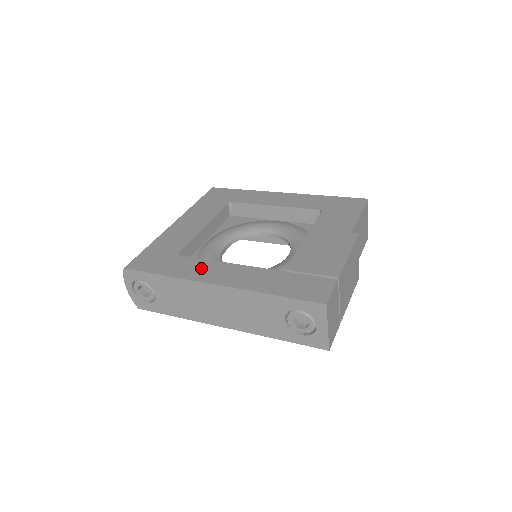
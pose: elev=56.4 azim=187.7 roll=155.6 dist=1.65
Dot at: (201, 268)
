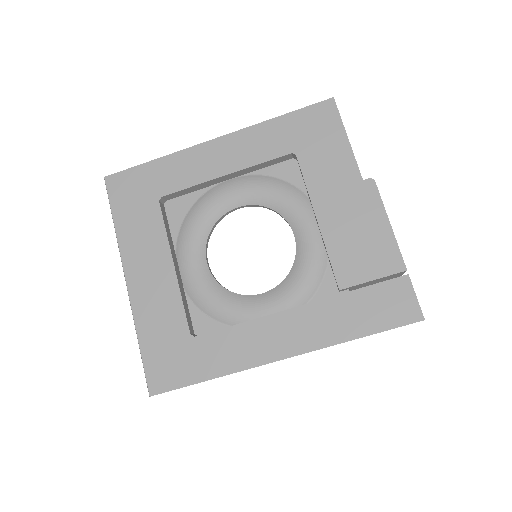
Dot at: (243, 343)
